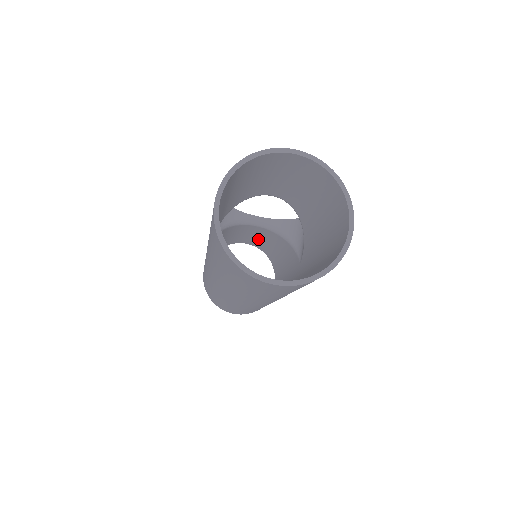
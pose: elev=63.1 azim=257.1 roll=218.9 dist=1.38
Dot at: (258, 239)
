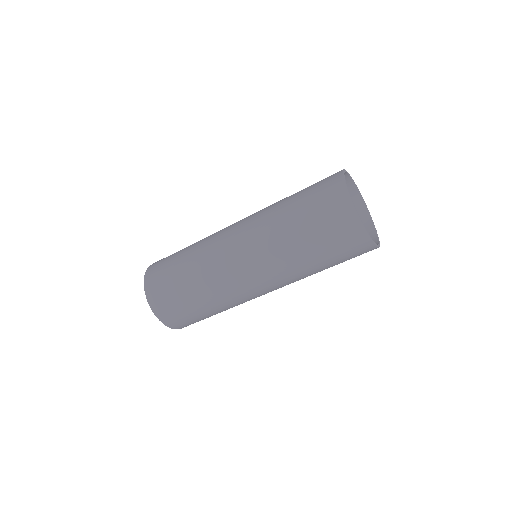
Dot at: occluded
